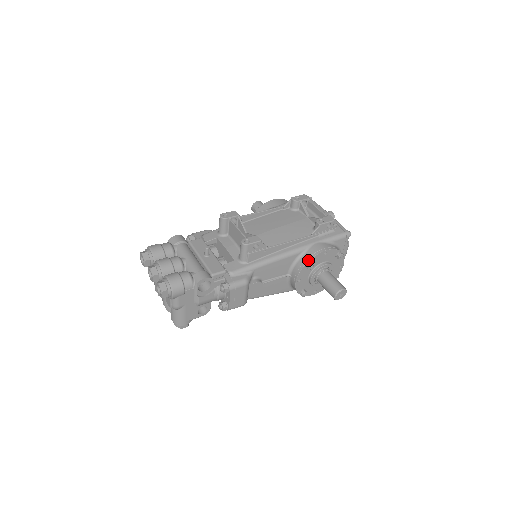
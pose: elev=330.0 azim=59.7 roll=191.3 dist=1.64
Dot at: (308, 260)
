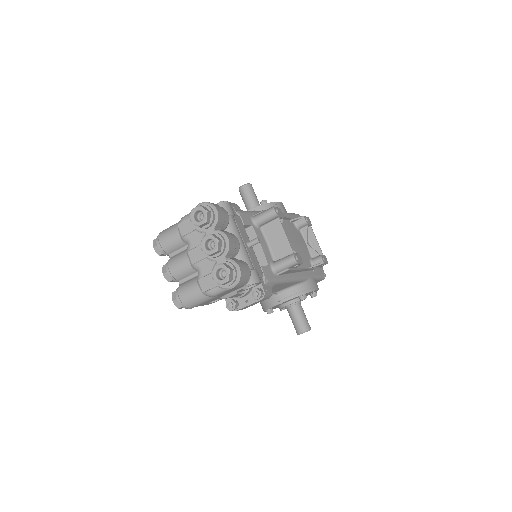
Dot at: (306, 292)
